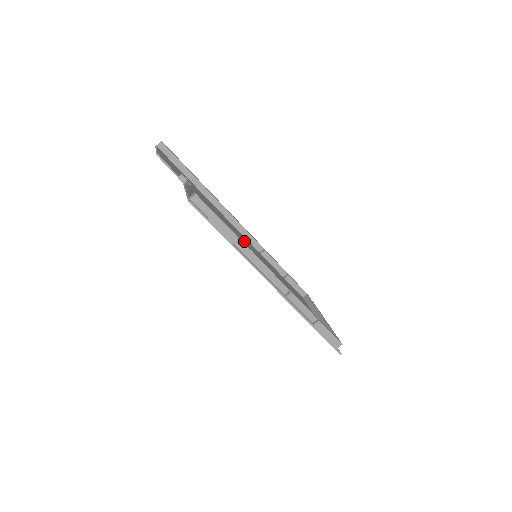
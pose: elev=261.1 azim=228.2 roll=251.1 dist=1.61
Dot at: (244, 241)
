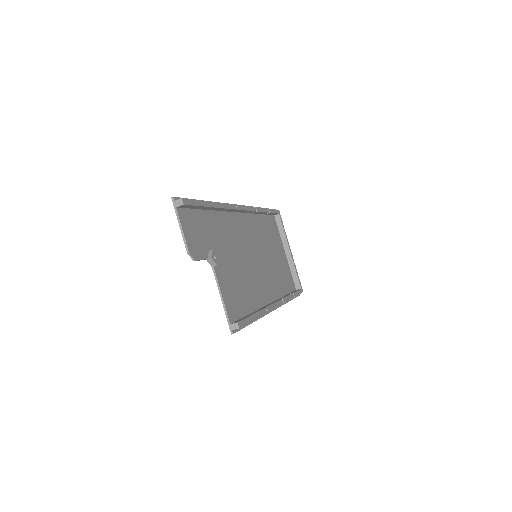
Dot at: (247, 240)
